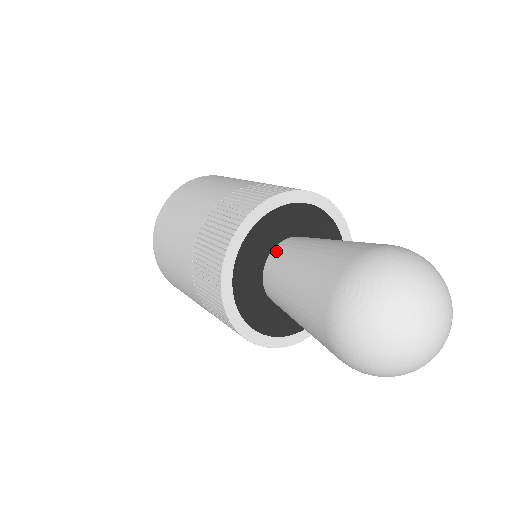
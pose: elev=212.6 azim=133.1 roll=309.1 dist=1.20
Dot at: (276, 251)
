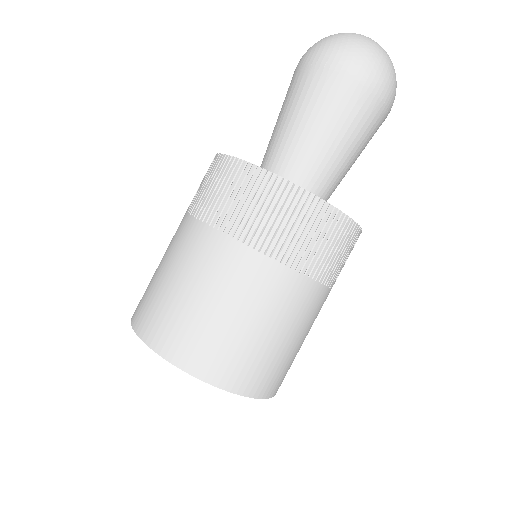
Dot at: occluded
